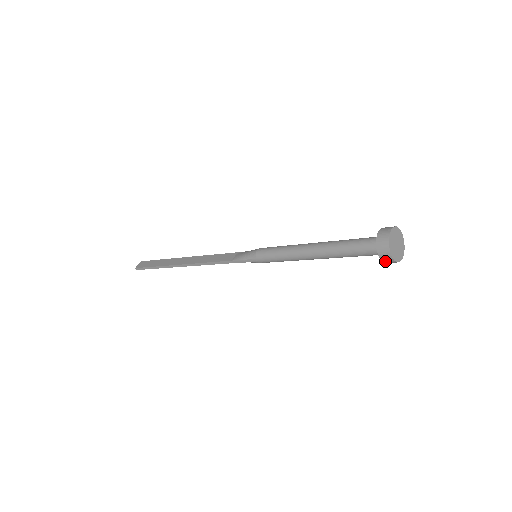
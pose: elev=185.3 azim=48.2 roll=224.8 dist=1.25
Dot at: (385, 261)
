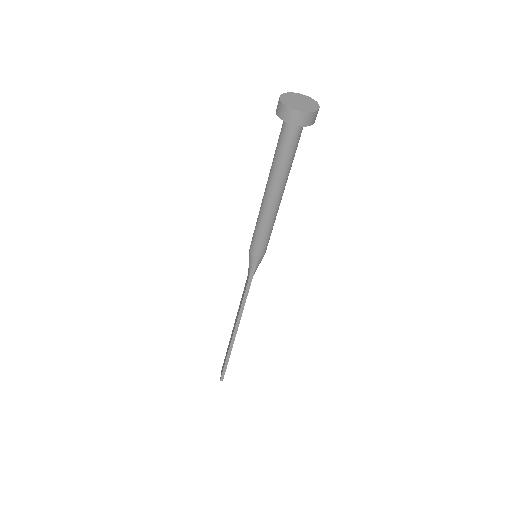
Dot at: (305, 123)
